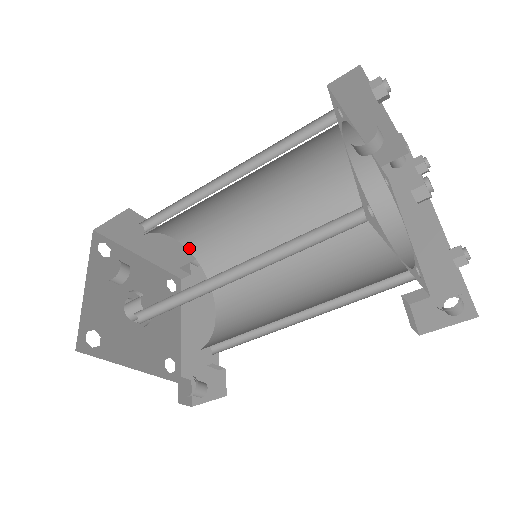
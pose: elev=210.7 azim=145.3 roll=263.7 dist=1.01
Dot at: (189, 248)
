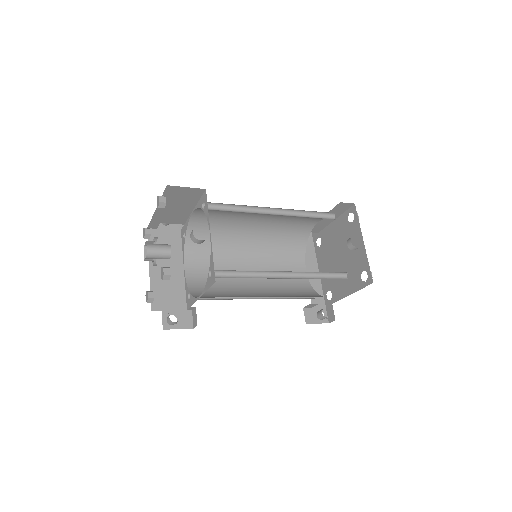
Dot at: (191, 220)
